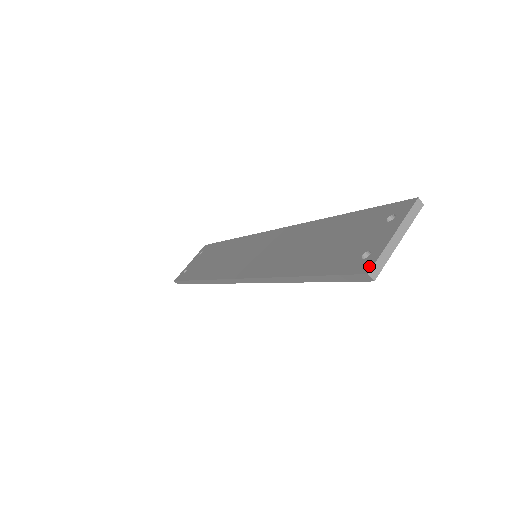
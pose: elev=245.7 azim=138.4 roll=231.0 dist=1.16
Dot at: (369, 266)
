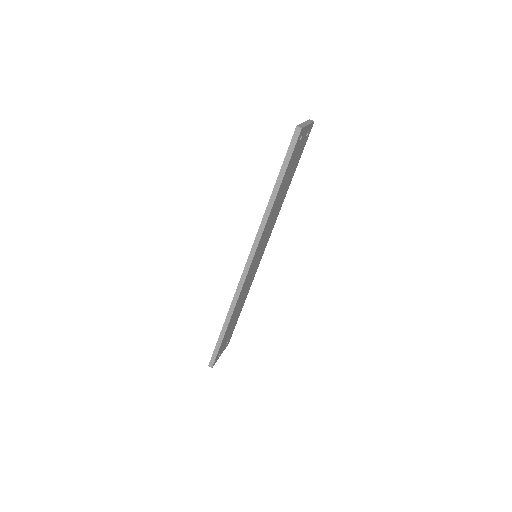
Dot at: (296, 128)
